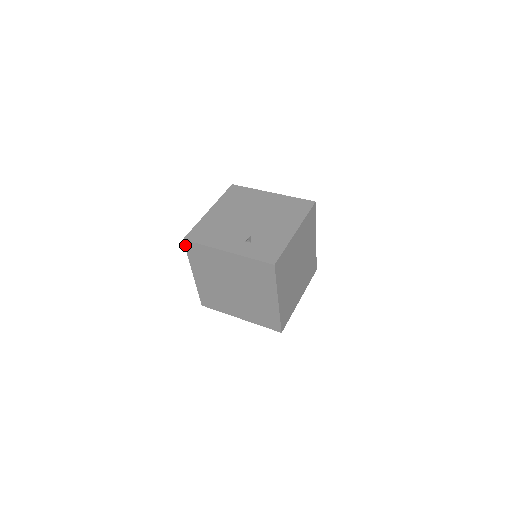
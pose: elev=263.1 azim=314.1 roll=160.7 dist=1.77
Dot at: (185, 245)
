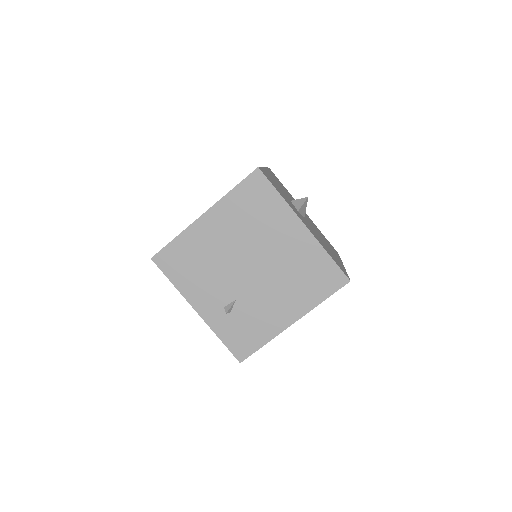
Dot at: occluded
